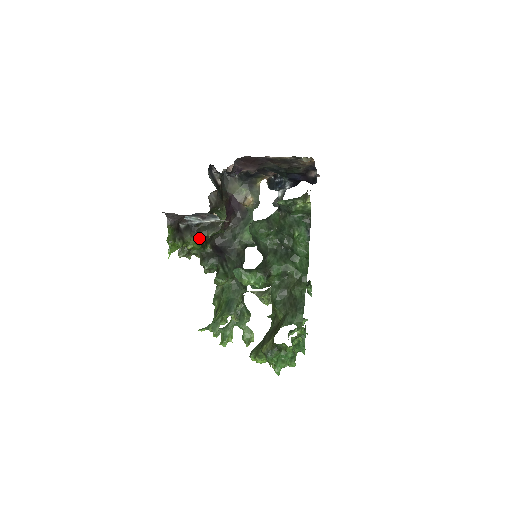
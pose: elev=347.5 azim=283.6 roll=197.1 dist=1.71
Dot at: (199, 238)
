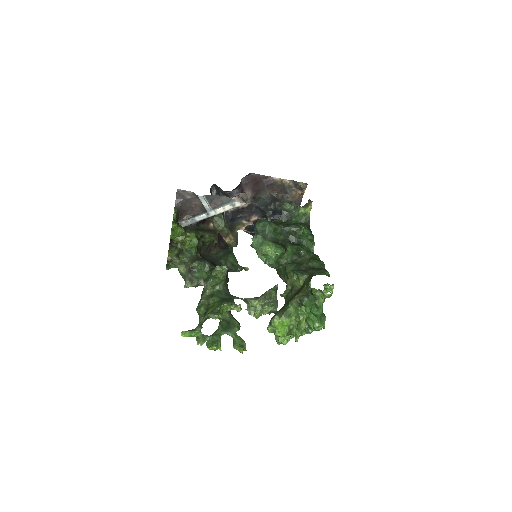
Dot at: (198, 234)
